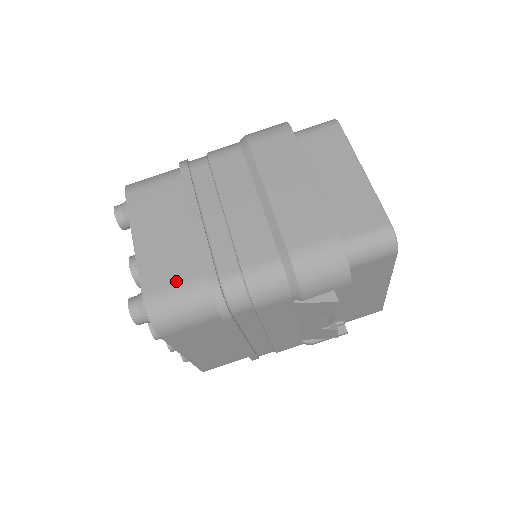
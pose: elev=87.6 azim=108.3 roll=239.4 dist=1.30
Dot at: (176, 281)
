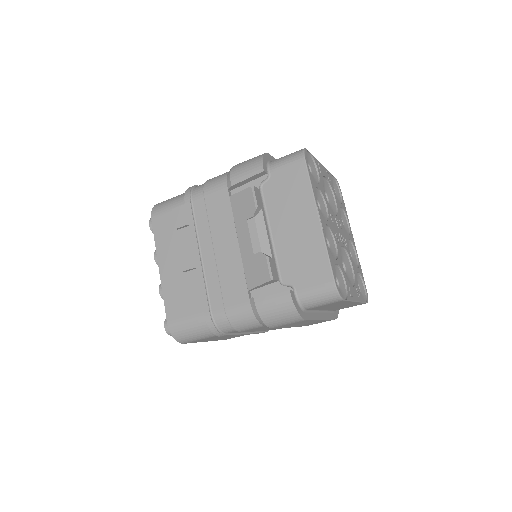
Dot at: occluded
